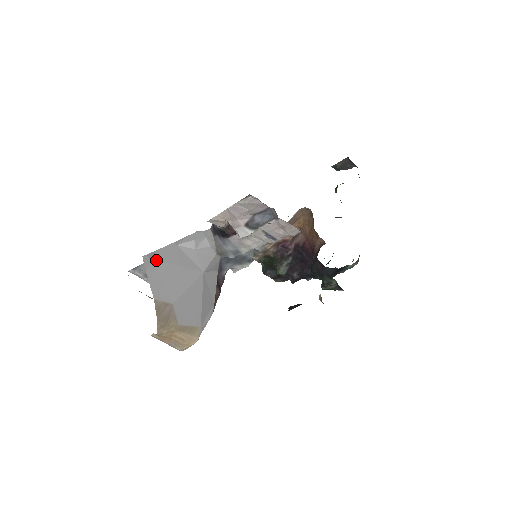
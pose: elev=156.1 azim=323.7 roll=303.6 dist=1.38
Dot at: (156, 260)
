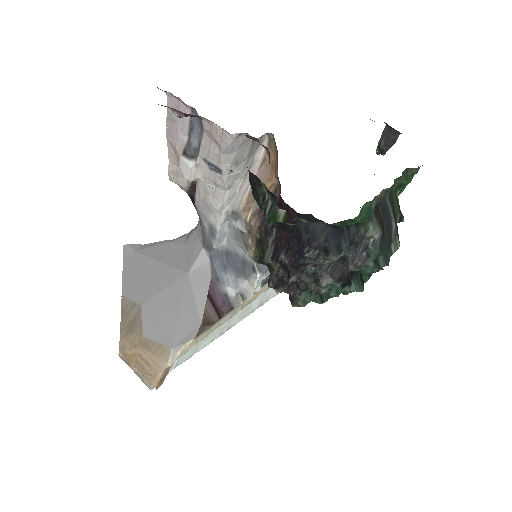
Dot at: (138, 252)
